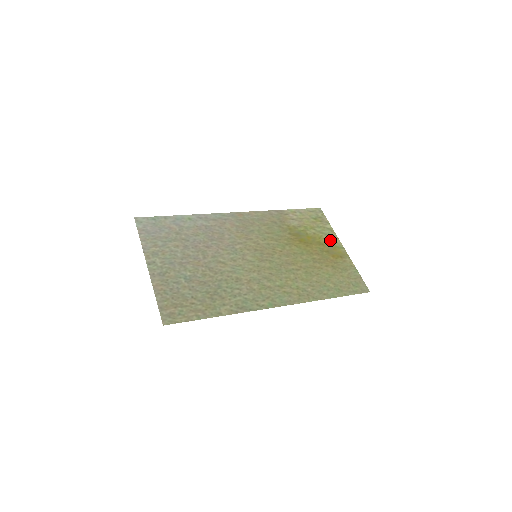
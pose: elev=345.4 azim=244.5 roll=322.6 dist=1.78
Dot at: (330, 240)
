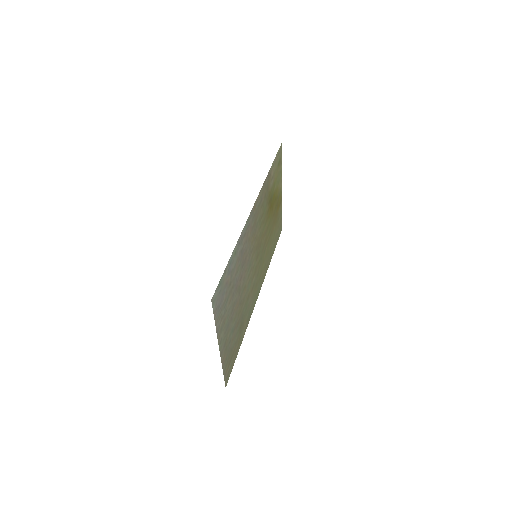
Dot at: occluded
